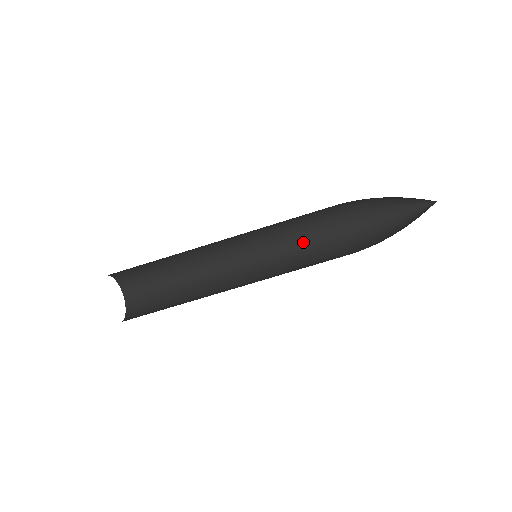
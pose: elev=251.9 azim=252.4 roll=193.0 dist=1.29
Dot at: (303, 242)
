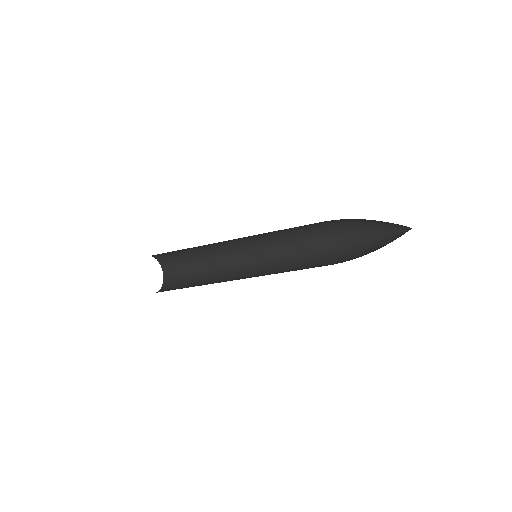
Dot at: (297, 236)
